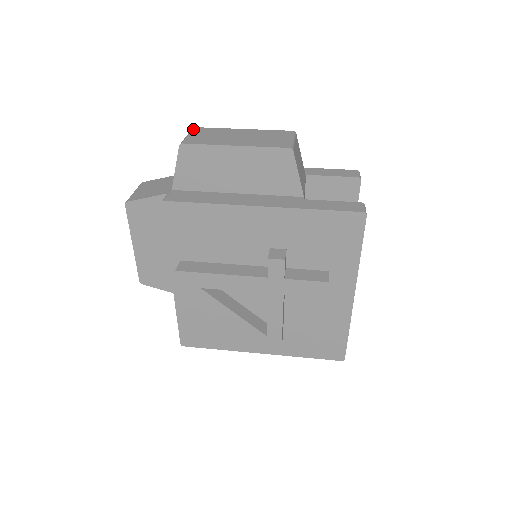
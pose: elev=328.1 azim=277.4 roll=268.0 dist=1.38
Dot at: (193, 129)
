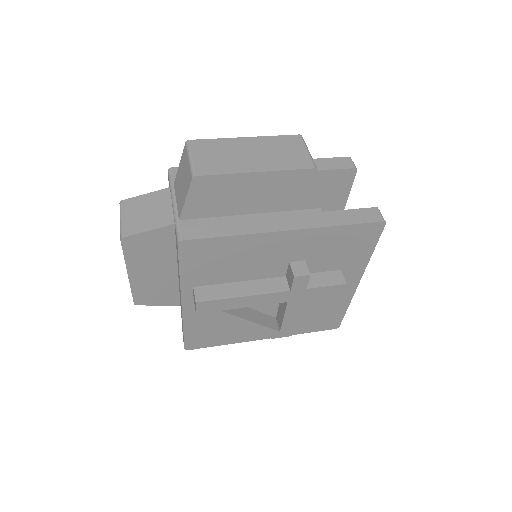
Dot at: (190, 144)
